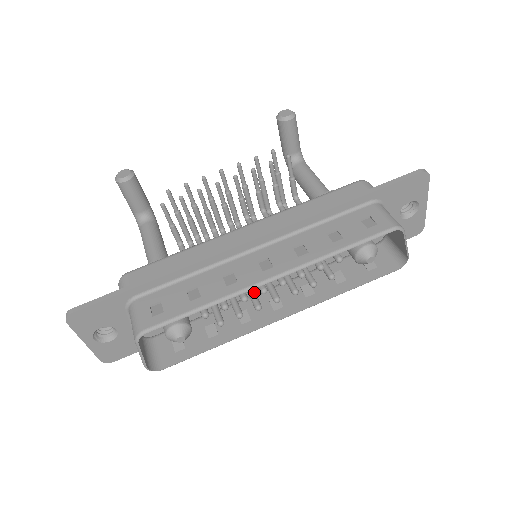
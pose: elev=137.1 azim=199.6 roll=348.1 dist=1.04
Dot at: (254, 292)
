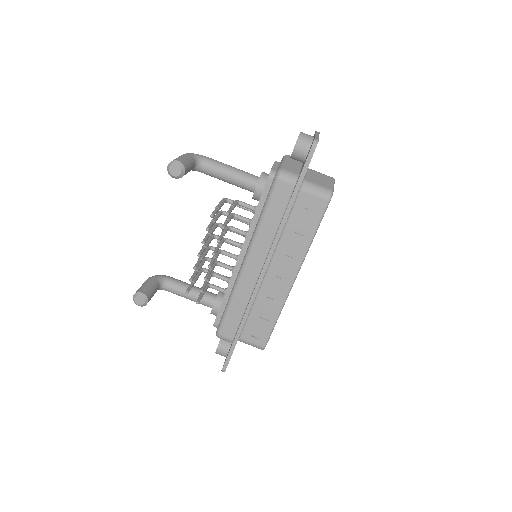
Dot at: occluded
